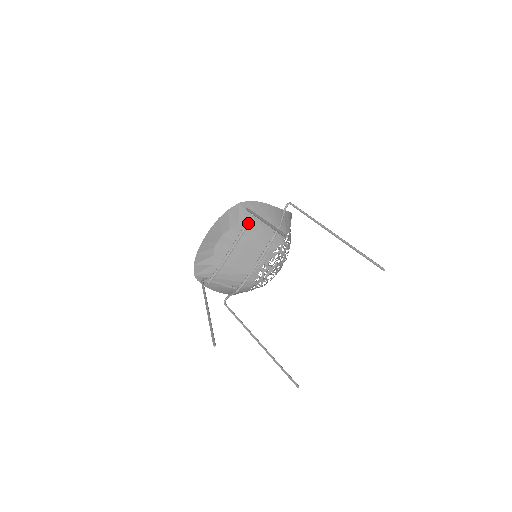
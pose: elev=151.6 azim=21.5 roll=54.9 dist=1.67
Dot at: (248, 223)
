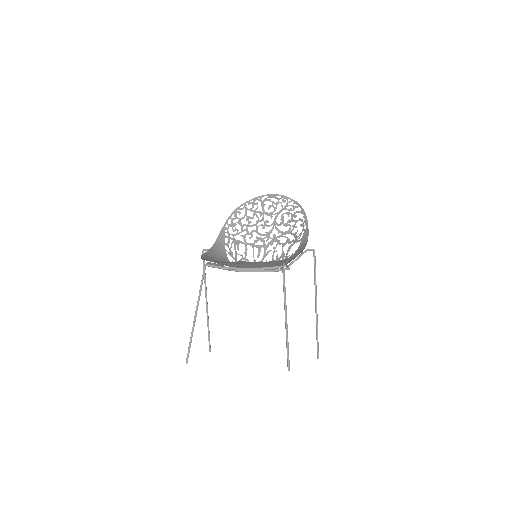
Dot at: occluded
